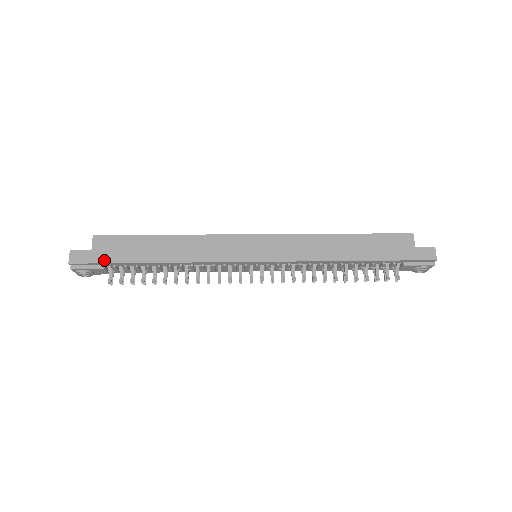
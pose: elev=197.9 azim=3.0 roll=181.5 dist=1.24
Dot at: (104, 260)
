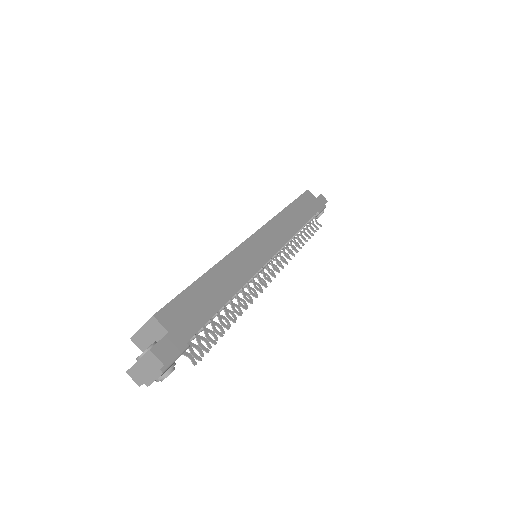
Dot at: (190, 333)
